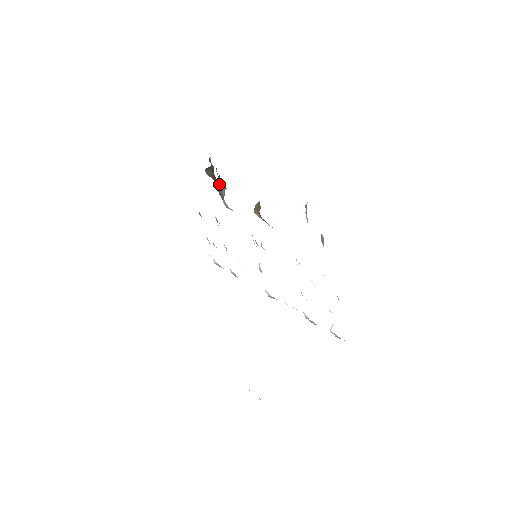
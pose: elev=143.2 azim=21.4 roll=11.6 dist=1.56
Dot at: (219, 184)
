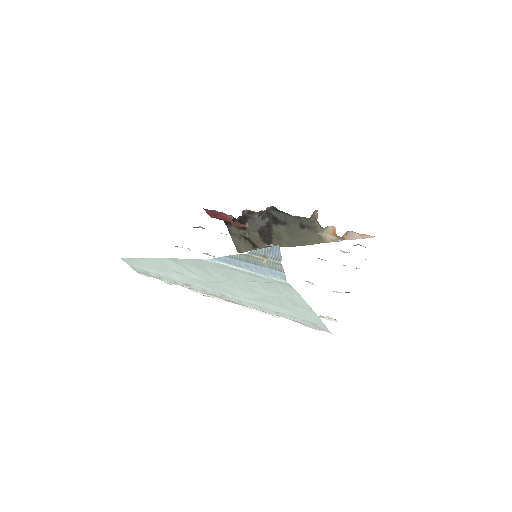
Dot at: occluded
